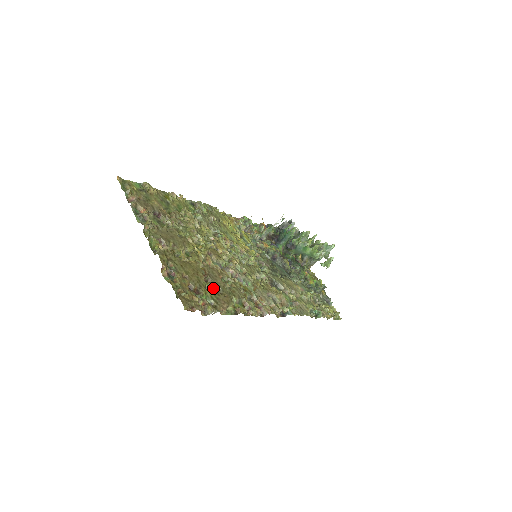
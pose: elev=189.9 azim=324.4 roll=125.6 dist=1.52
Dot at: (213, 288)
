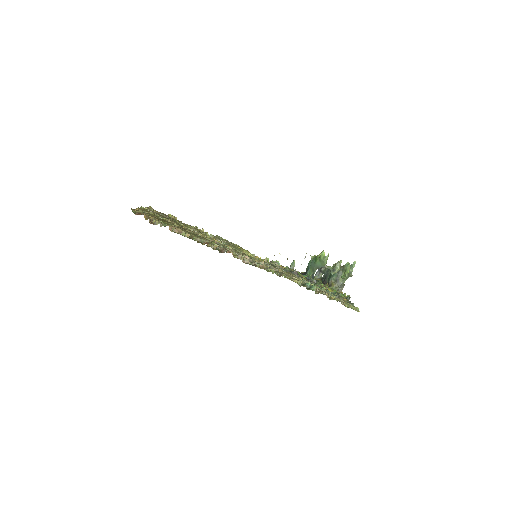
Dot at: (175, 226)
